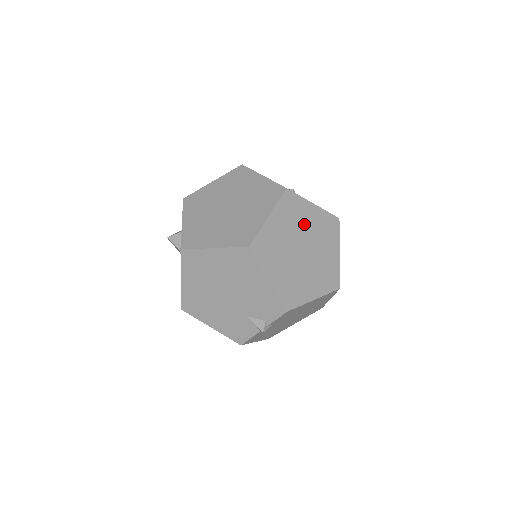
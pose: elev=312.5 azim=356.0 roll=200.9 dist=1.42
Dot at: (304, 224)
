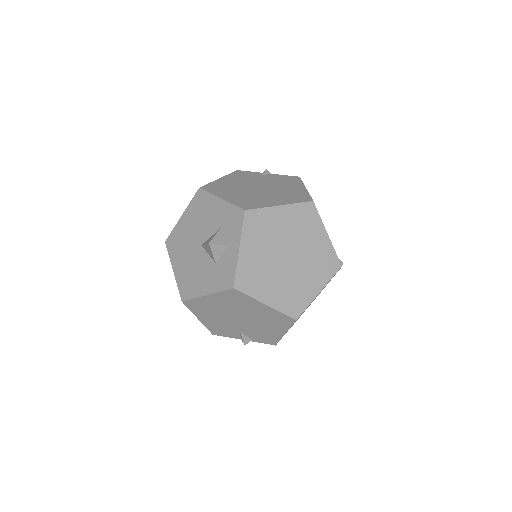
Dot at: occluded
